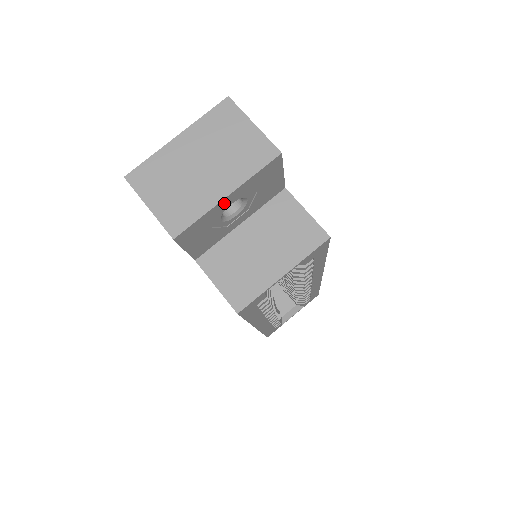
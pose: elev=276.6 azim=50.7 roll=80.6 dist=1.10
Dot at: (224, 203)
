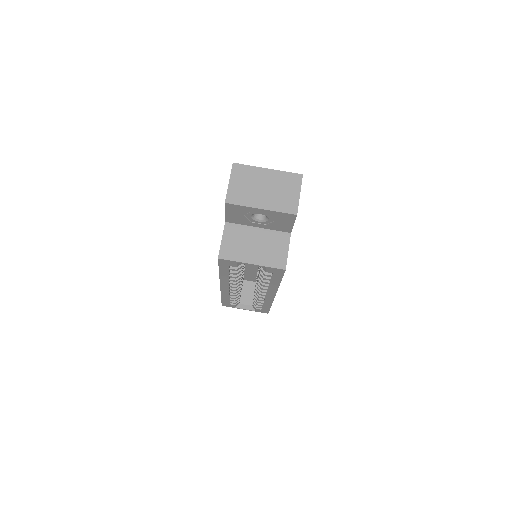
Dot at: (257, 210)
